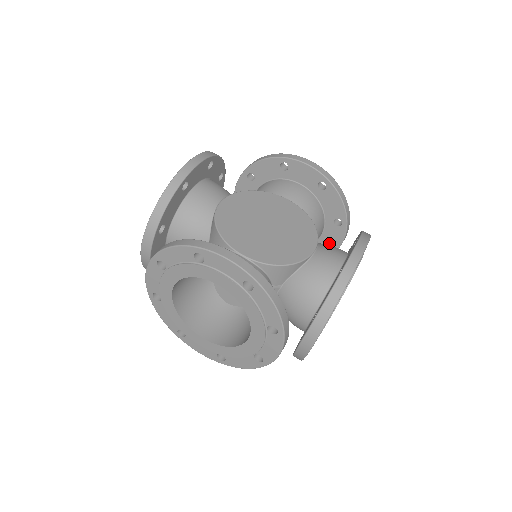
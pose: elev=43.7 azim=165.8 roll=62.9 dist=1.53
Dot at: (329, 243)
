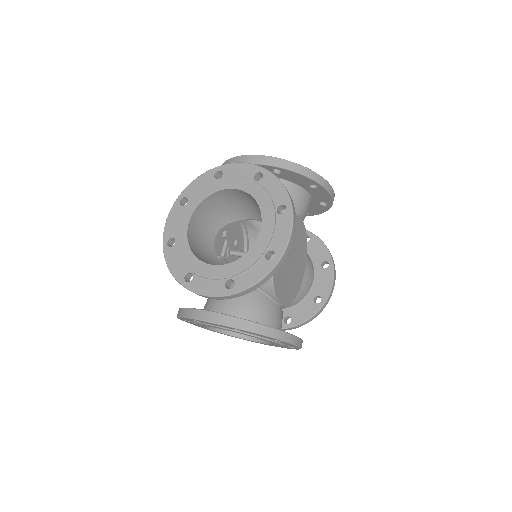
Dot at: occluded
